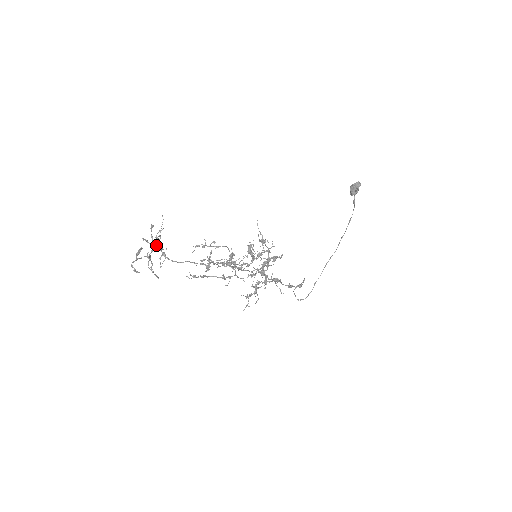
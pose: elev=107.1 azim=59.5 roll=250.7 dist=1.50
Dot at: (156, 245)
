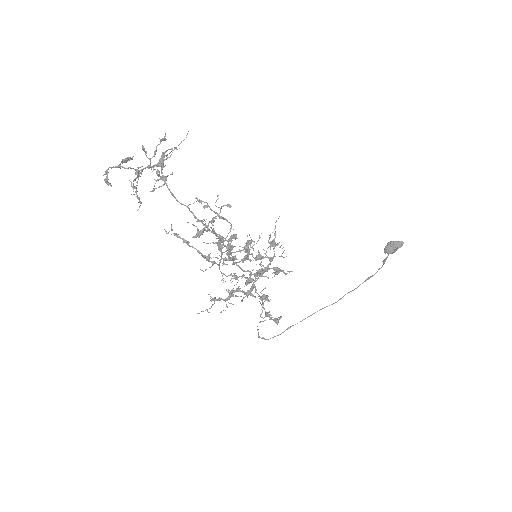
Dot at: (157, 163)
